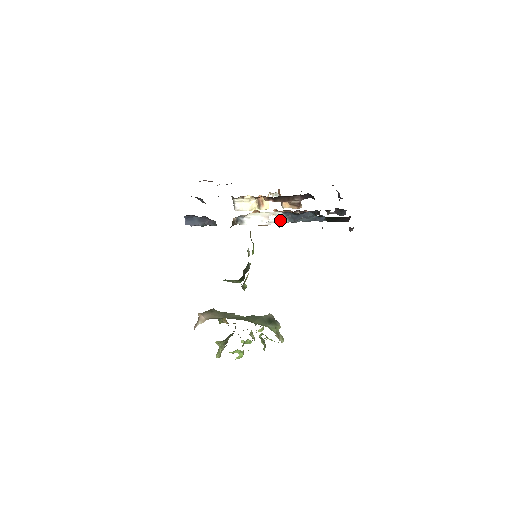
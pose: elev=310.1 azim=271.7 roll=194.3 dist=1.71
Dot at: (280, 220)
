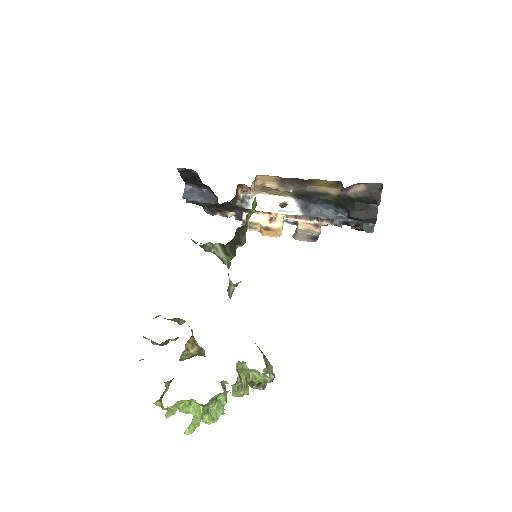
Dot at: (293, 210)
